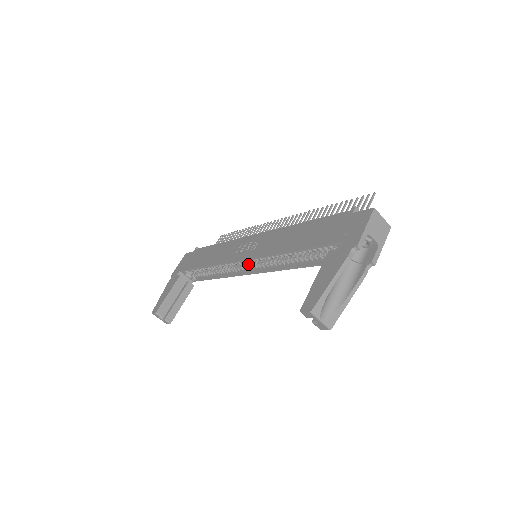
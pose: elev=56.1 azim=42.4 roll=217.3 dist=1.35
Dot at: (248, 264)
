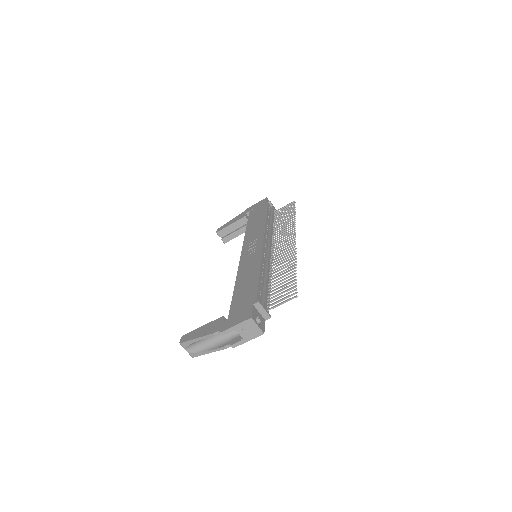
Dot at: occluded
